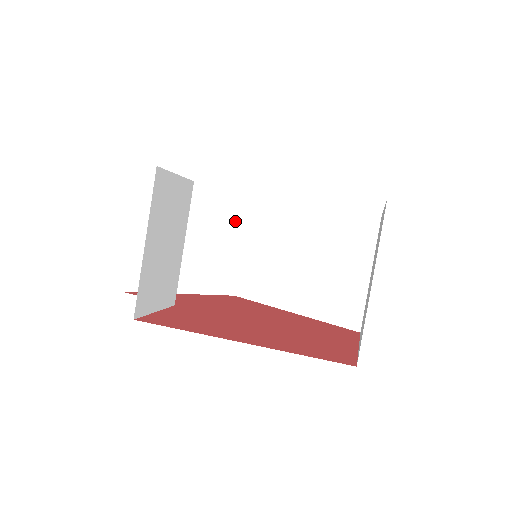
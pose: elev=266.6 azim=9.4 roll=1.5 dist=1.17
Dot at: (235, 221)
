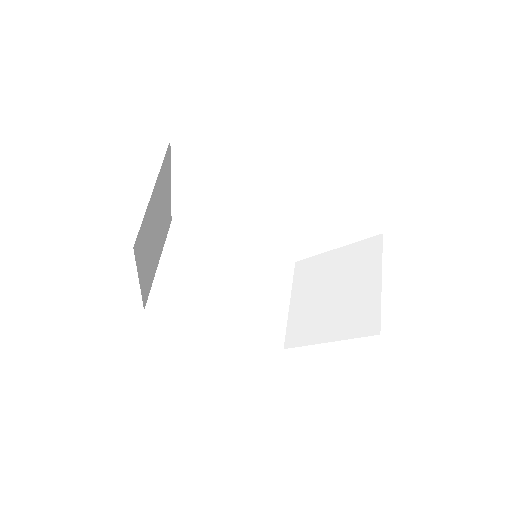
Dot at: (165, 234)
